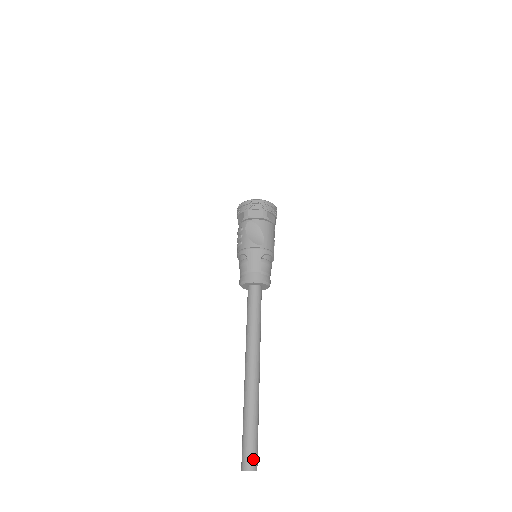
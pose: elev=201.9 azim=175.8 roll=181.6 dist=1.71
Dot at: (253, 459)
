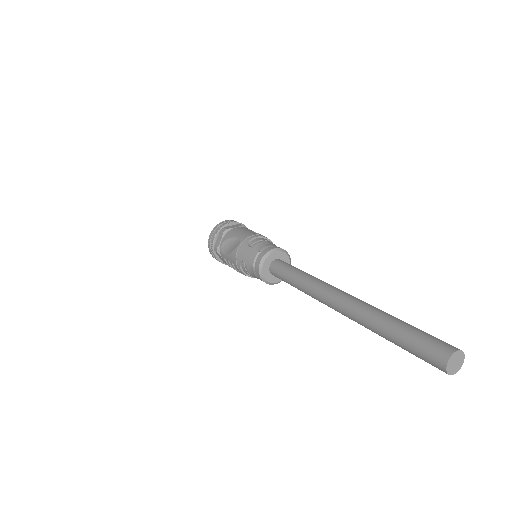
Dot at: (436, 346)
